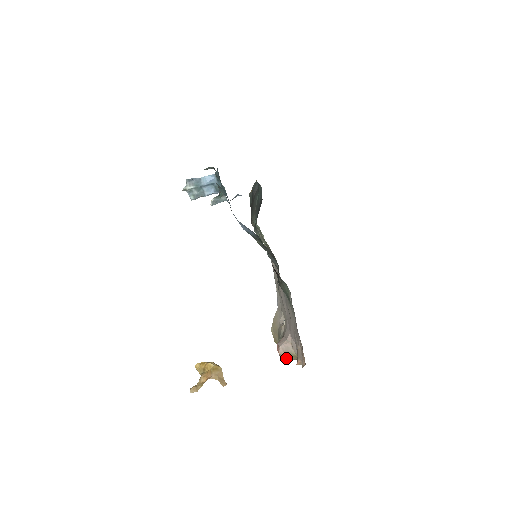
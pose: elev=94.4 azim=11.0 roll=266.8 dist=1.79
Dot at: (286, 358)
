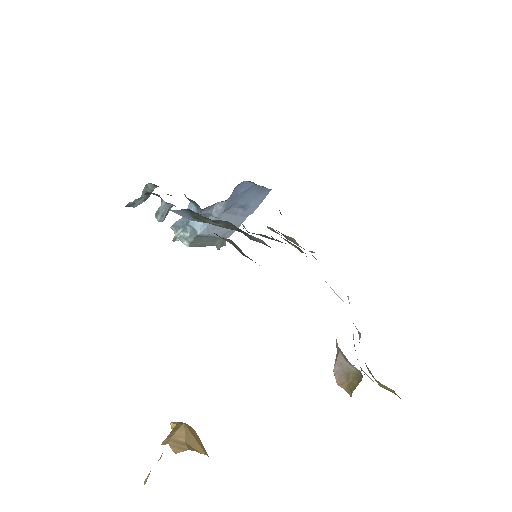
Dot at: (349, 387)
